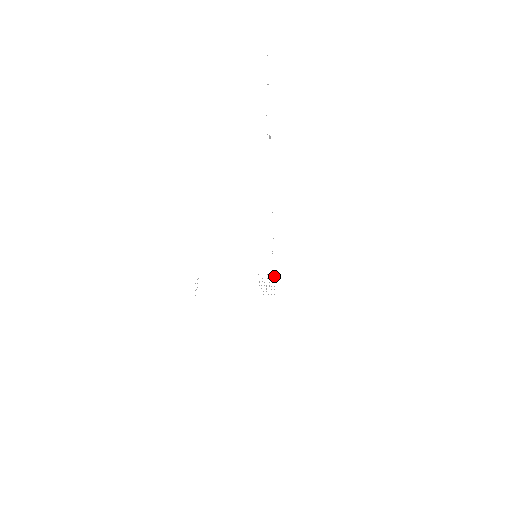
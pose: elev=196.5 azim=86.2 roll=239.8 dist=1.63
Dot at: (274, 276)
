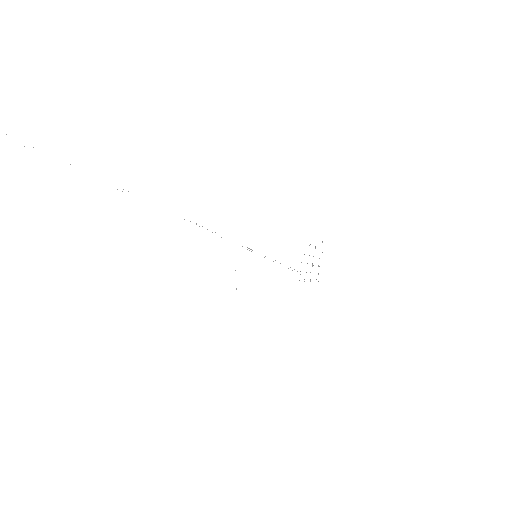
Dot at: occluded
